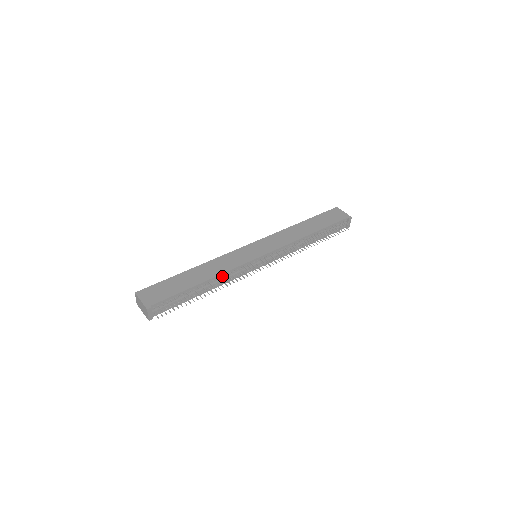
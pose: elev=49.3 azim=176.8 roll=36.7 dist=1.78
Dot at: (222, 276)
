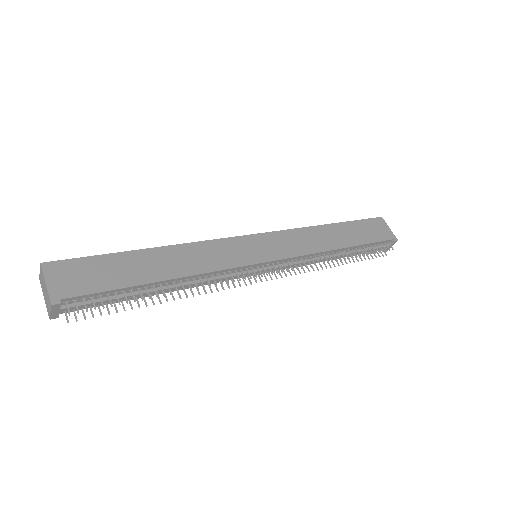
Dot at: (197, 277)
